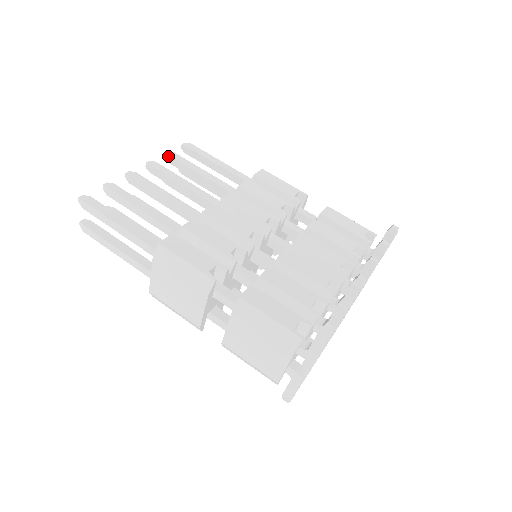
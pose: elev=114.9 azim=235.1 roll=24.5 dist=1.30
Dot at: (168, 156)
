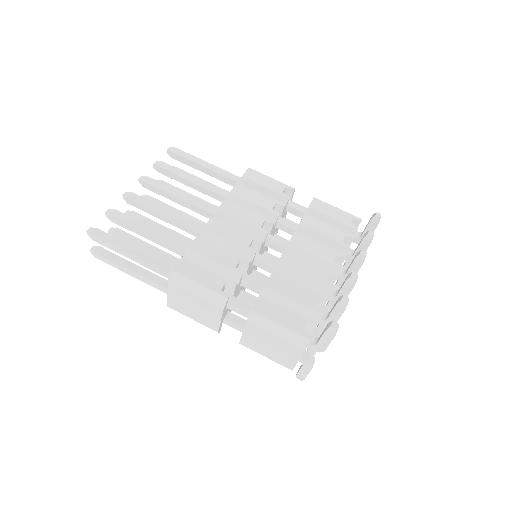
Dot at: (157, 167)
